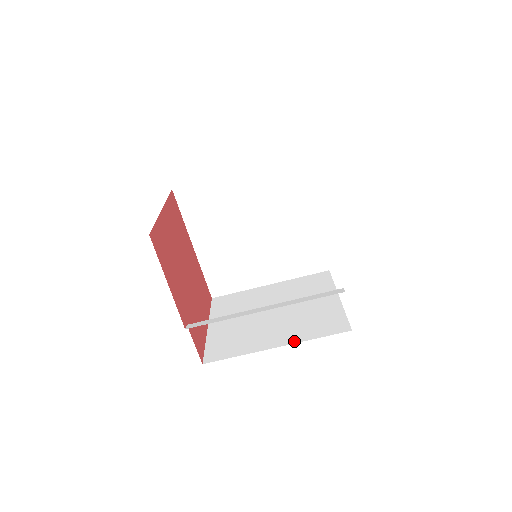
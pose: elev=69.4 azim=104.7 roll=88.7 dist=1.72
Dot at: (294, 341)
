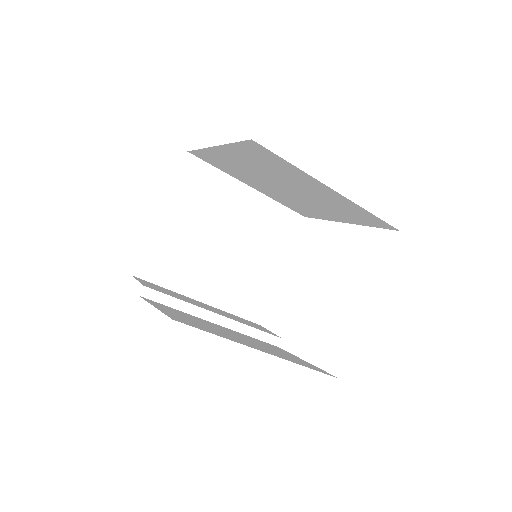
Dot at: (218, 305)
